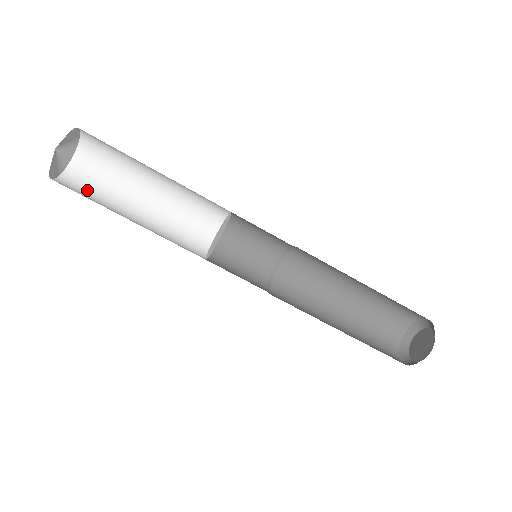
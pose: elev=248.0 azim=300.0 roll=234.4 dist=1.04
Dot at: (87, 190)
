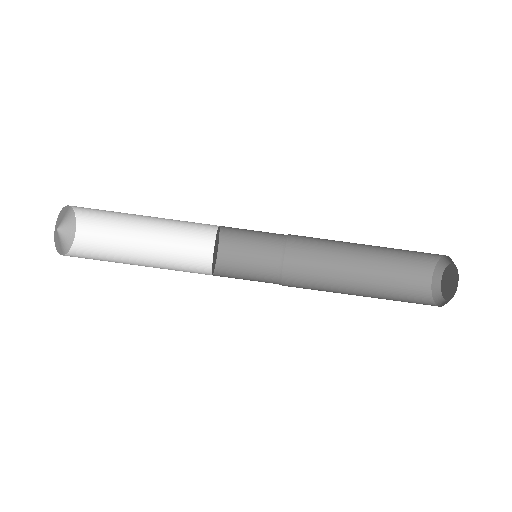
Dot at: (98, 246)
